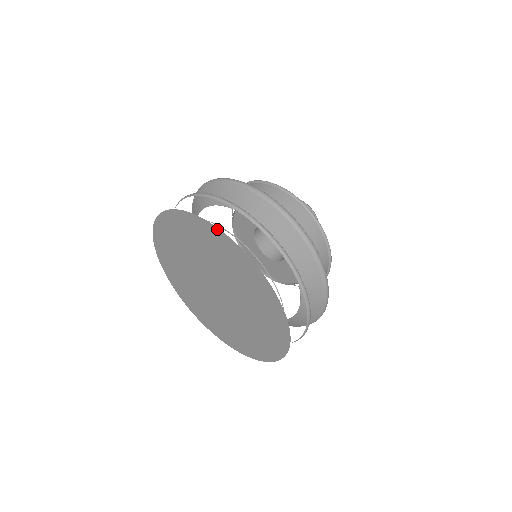
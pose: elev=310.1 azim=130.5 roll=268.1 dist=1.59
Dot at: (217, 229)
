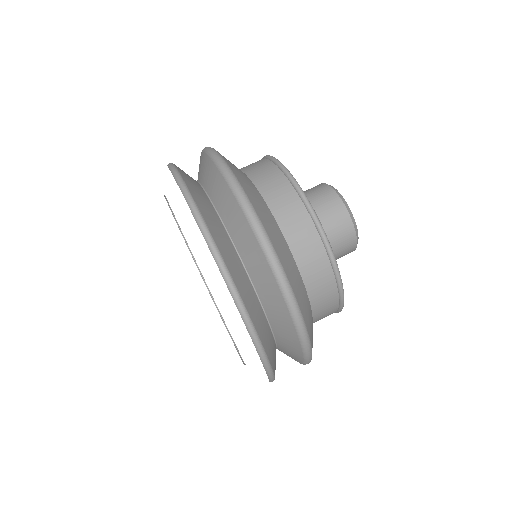
Dot at: occluded
